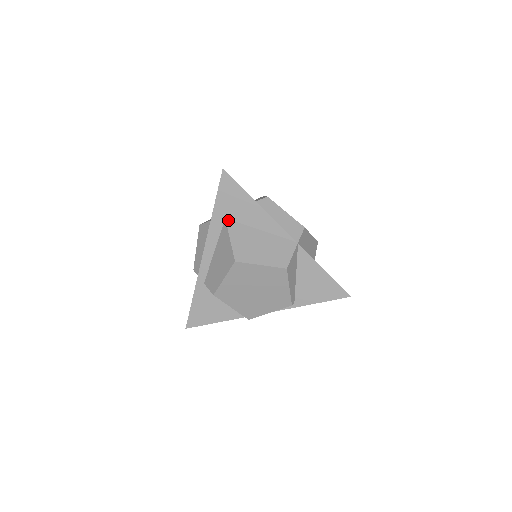
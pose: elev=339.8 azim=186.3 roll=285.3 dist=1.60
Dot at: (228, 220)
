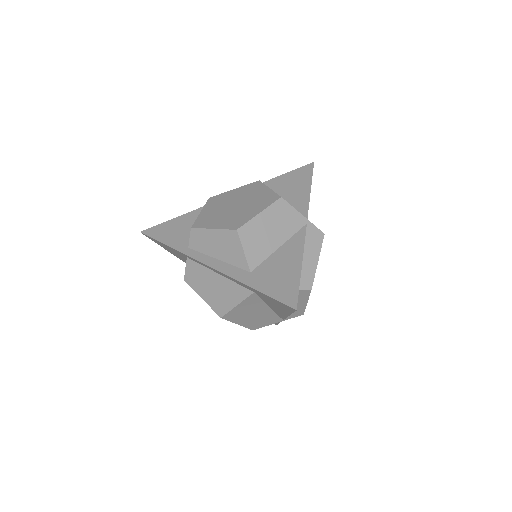
Dot at: (255, 294)
